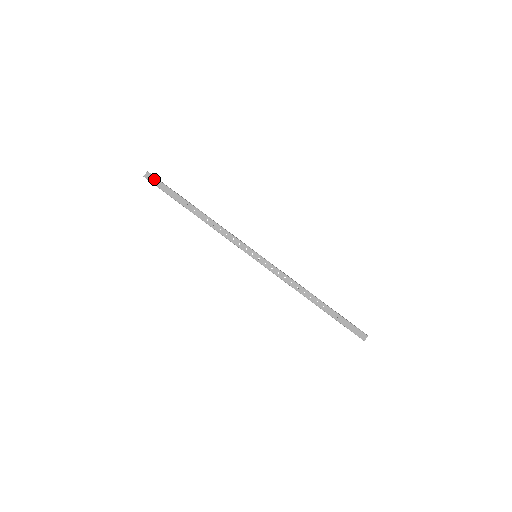
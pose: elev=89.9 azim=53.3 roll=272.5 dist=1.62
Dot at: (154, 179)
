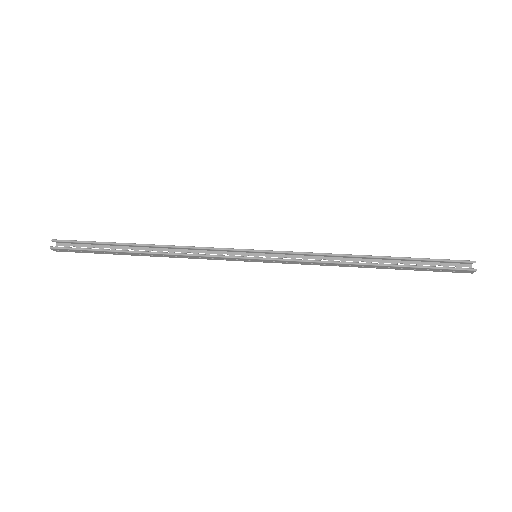
Dot at: (69, 242)
